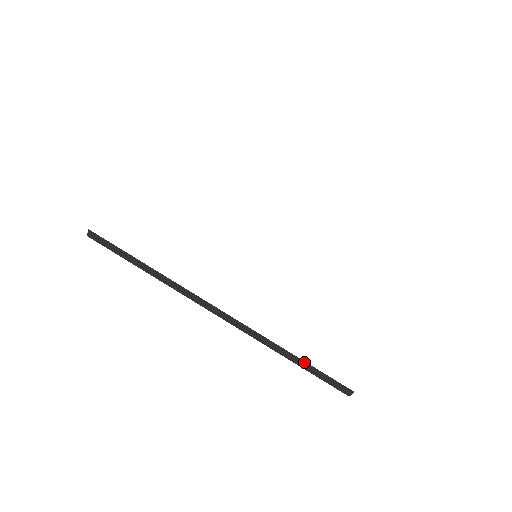
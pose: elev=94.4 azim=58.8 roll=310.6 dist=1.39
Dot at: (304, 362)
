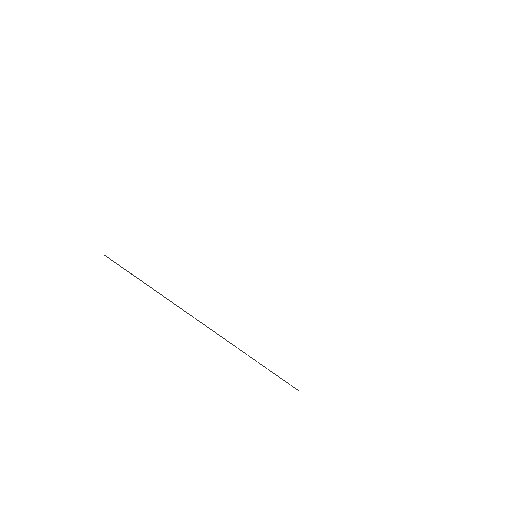
Dot at: (269, 370)
